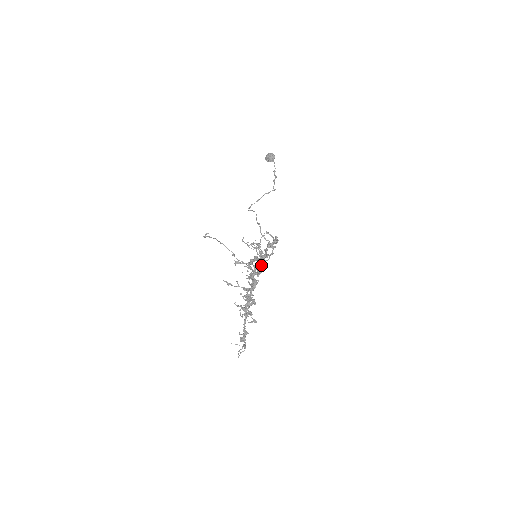
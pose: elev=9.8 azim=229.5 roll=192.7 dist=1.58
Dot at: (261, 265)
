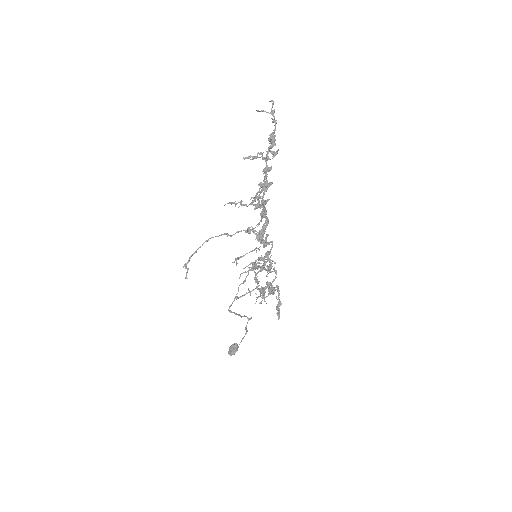
Dot at: (267, 252)
